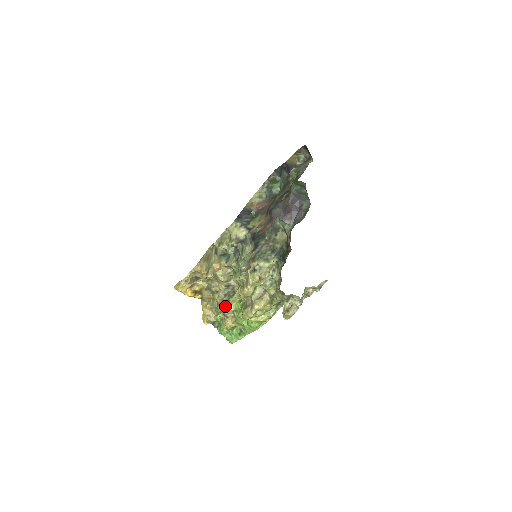
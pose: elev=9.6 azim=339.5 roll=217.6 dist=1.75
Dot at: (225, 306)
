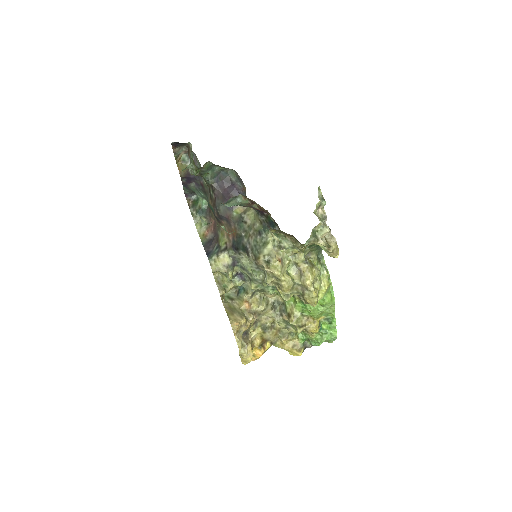
Dot at: (291, 320)
